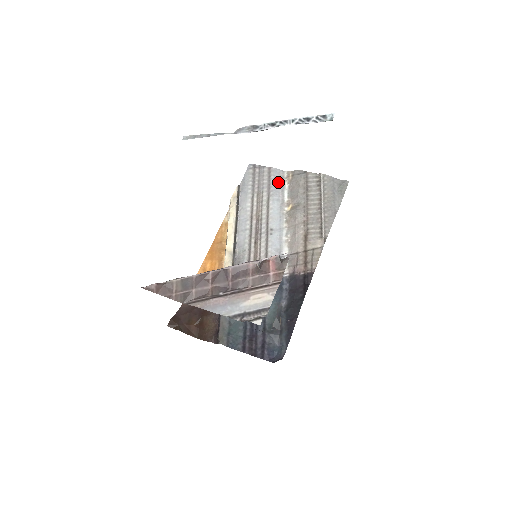
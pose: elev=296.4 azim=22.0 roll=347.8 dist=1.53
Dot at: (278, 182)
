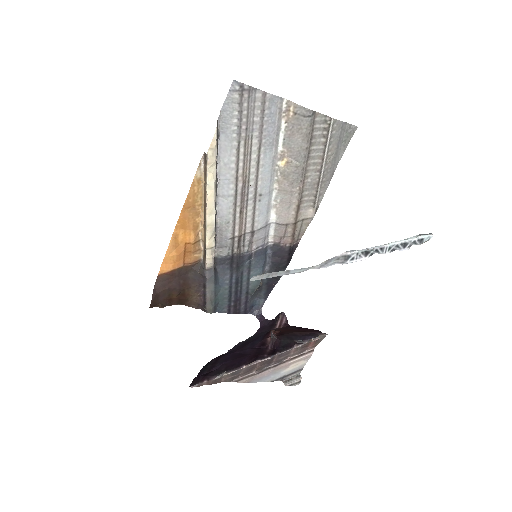
Dot at: (274, 121)
